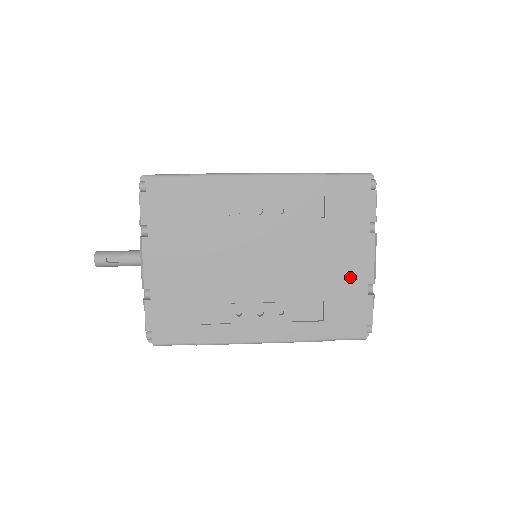
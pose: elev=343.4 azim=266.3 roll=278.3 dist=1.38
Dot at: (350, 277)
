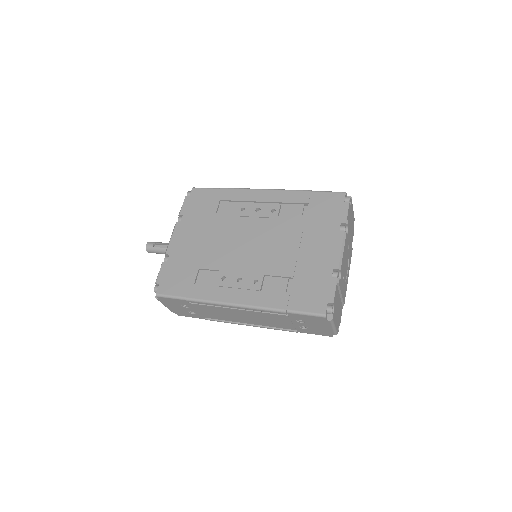
Dot at: (318, 262)
